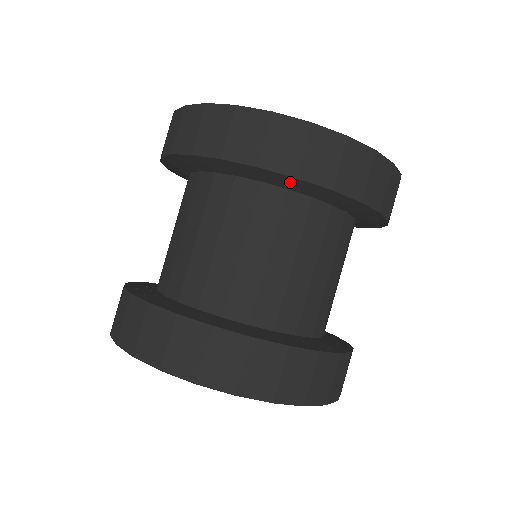
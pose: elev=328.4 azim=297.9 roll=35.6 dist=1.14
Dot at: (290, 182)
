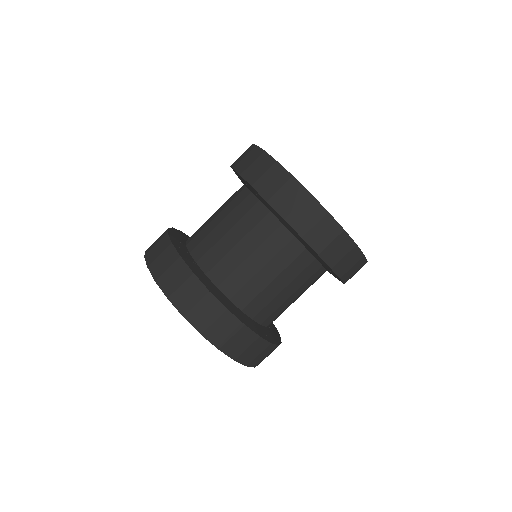
Dot at: (254, 192)
